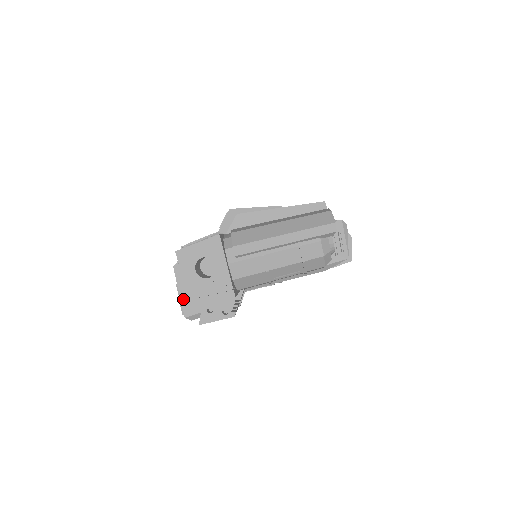
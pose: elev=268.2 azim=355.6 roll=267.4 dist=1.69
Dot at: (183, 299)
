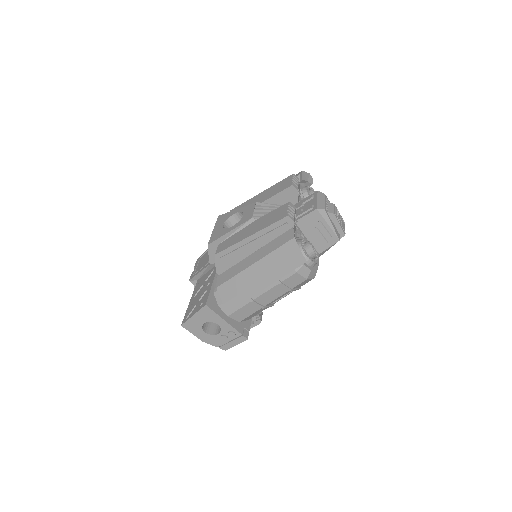
Dot at: occluded
